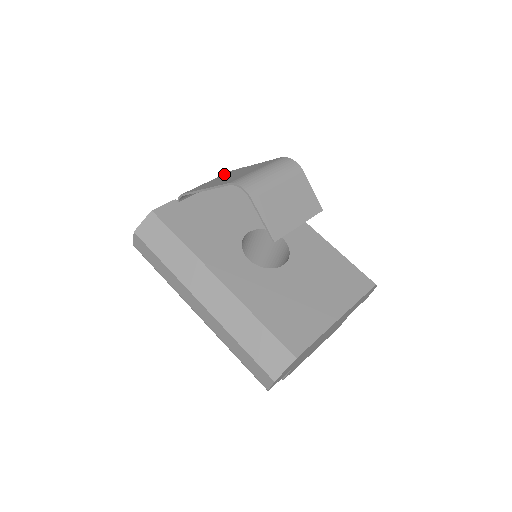
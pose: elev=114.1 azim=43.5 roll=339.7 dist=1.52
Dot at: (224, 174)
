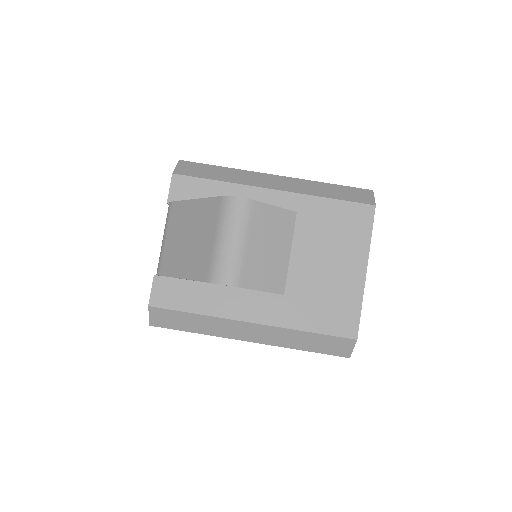
Dot at: (170, 217)
